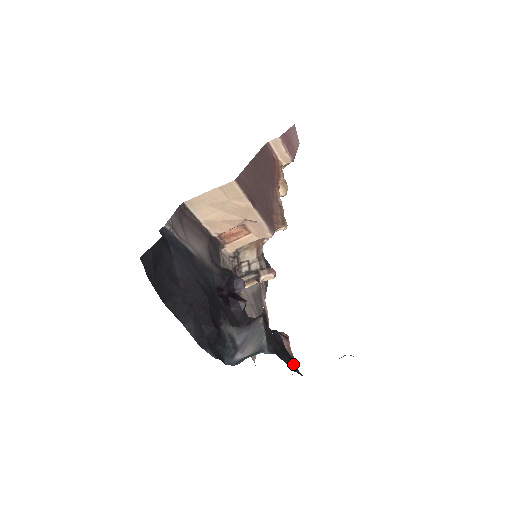
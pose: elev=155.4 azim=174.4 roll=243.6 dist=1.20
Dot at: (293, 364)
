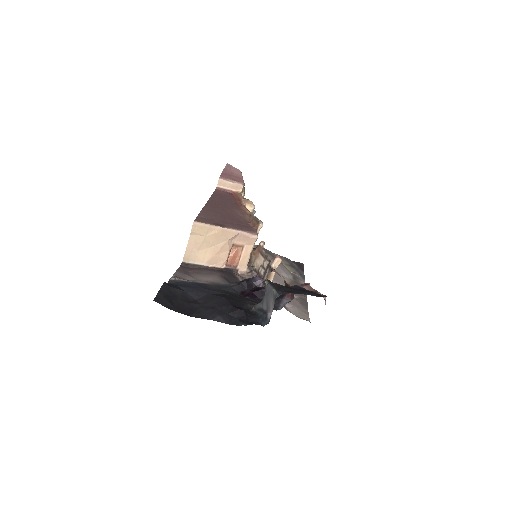
Dot at: (316, 294)
